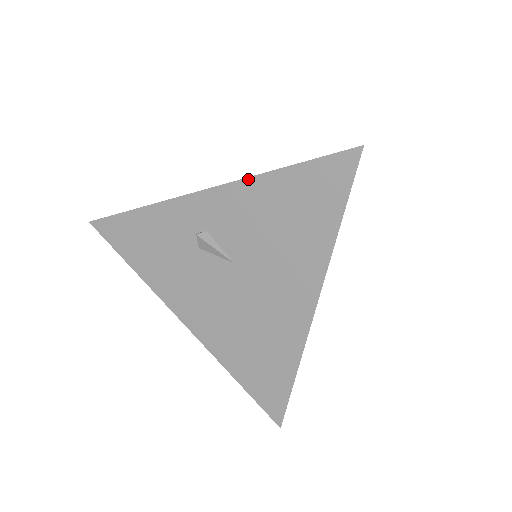
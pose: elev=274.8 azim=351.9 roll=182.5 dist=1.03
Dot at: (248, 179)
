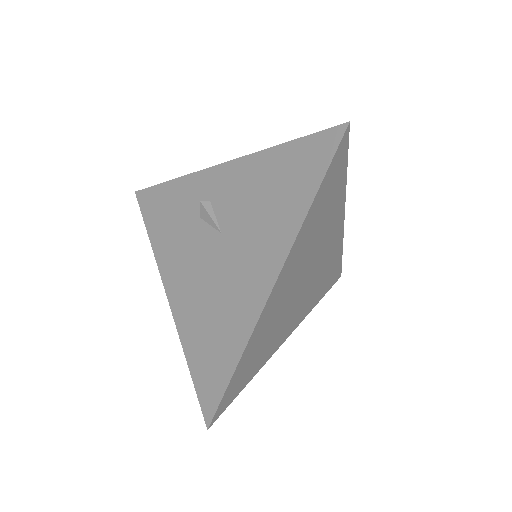
Dot at: (254, 154)
